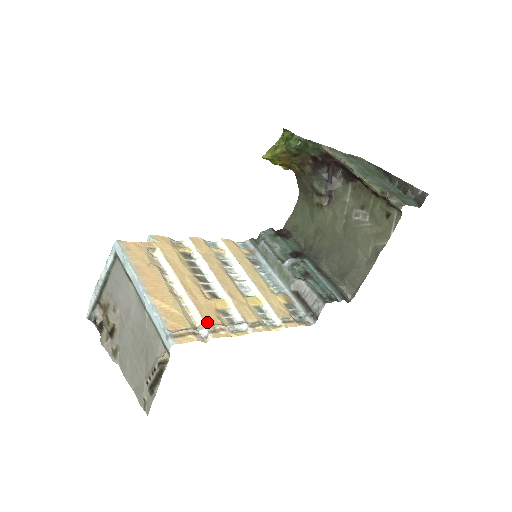
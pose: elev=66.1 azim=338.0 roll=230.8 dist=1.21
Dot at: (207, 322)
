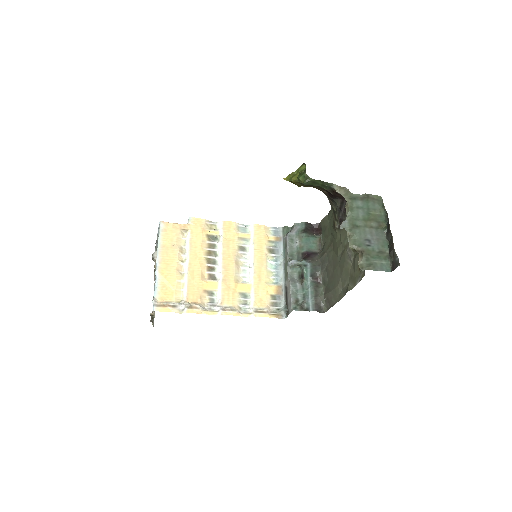
Dot at: (189, 300)
